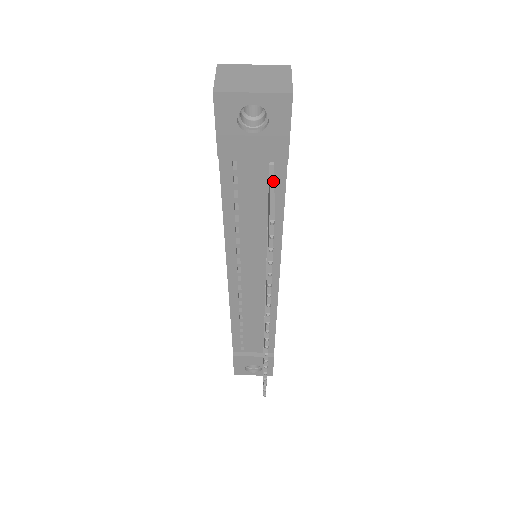
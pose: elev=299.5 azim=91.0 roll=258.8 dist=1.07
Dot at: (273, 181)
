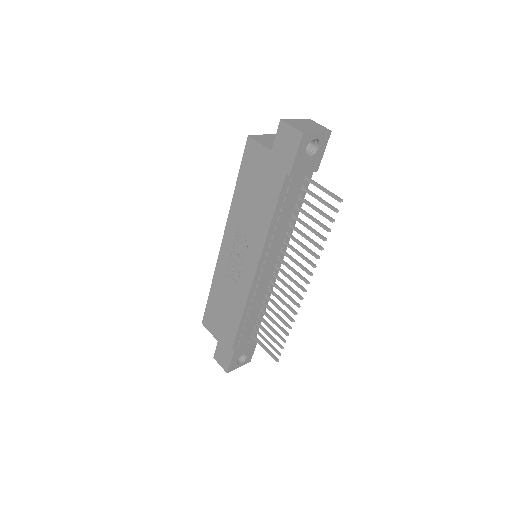
Dot at: occluded
